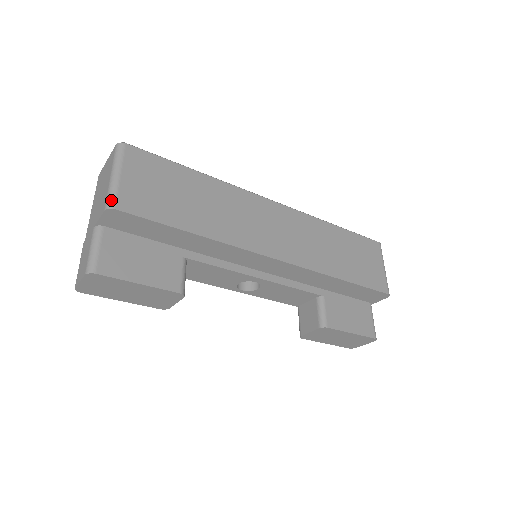
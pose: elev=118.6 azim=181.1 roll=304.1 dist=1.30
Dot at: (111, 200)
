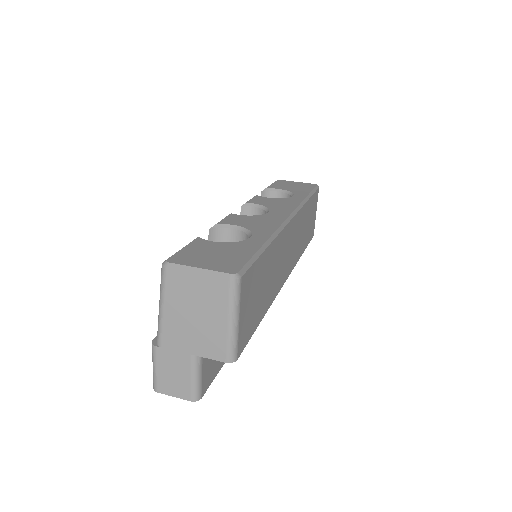
Dot at: (234, 353)
